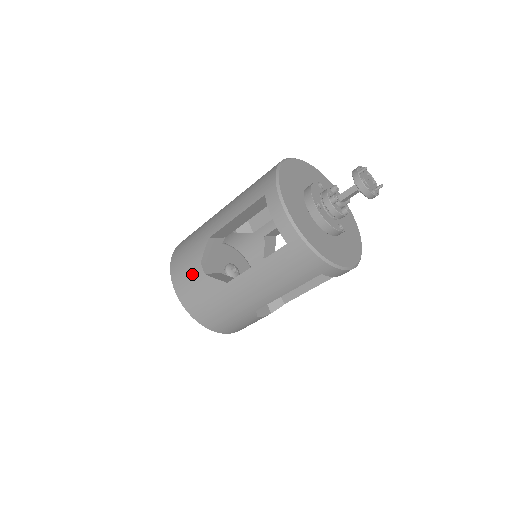
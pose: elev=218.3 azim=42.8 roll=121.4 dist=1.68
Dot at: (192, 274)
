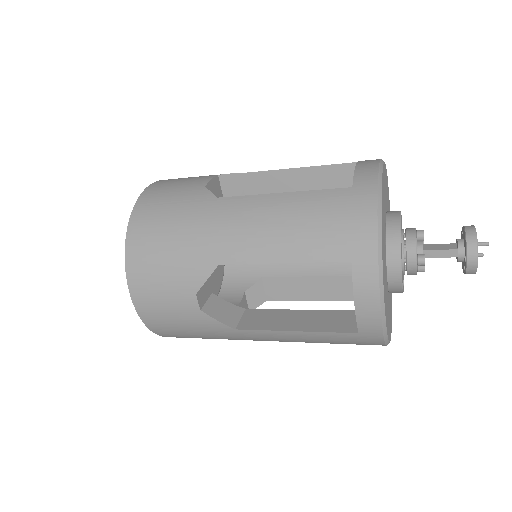
Dot at: (175, 300)
